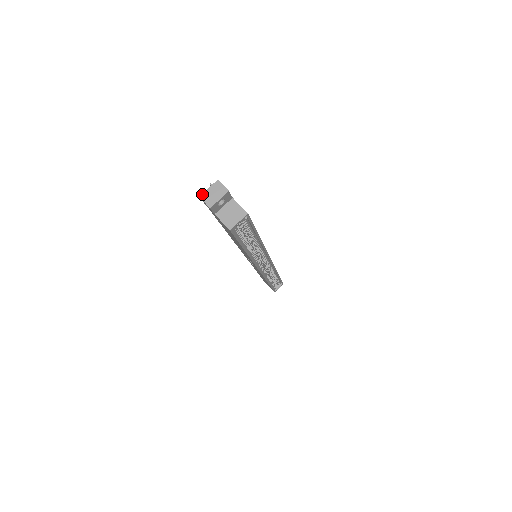
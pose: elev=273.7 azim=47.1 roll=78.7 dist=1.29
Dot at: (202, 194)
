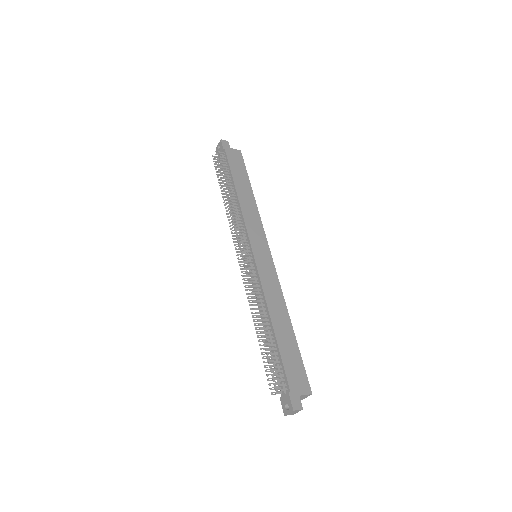
Dot at: (286, 415)
